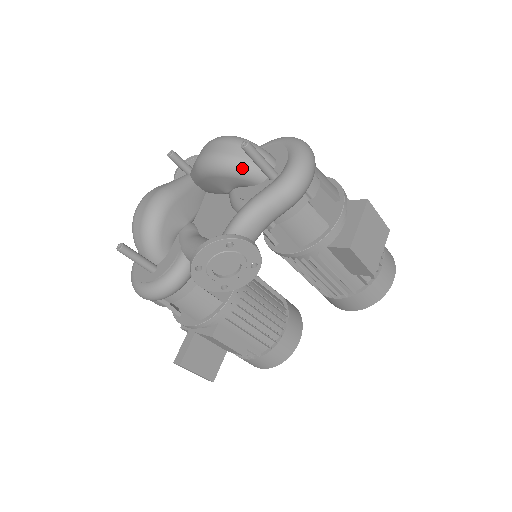
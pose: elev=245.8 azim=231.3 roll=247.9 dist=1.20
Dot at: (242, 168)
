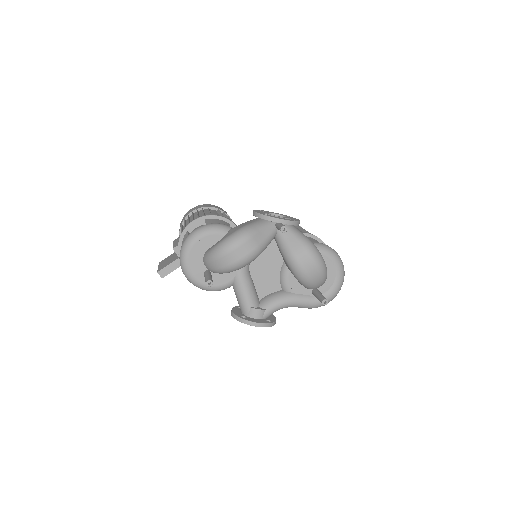
Dot at: (309, 288)
